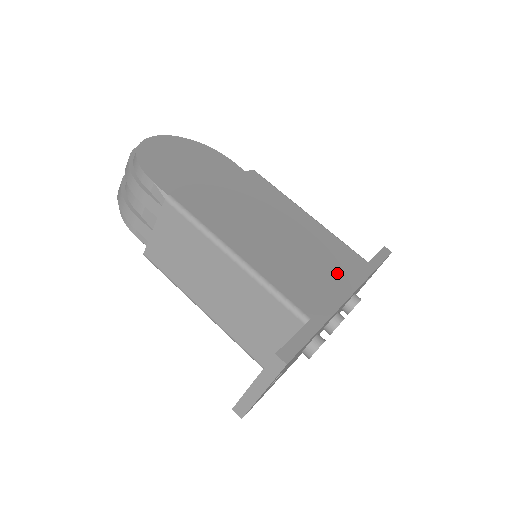
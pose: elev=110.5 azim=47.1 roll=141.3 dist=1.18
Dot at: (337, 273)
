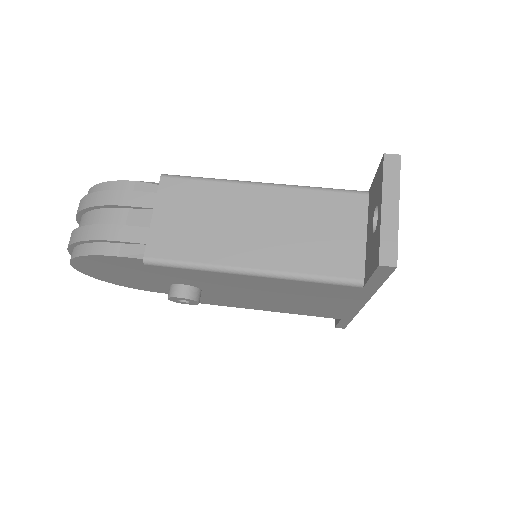
Dot at: occluded
